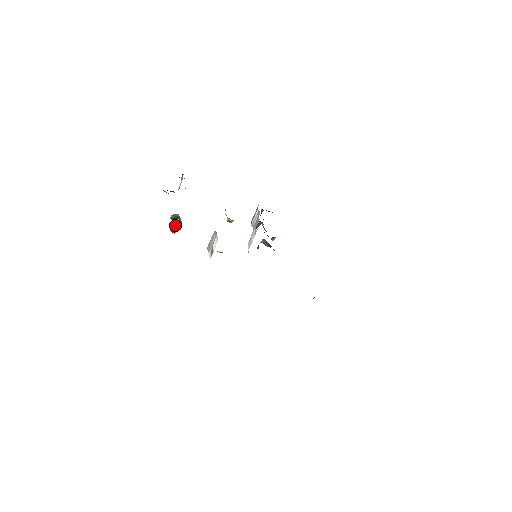
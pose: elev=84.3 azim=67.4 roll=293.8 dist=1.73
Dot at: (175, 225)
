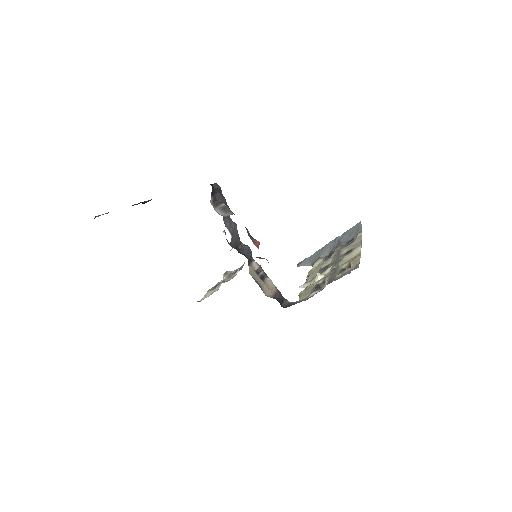
Dot at: (144, 202)
